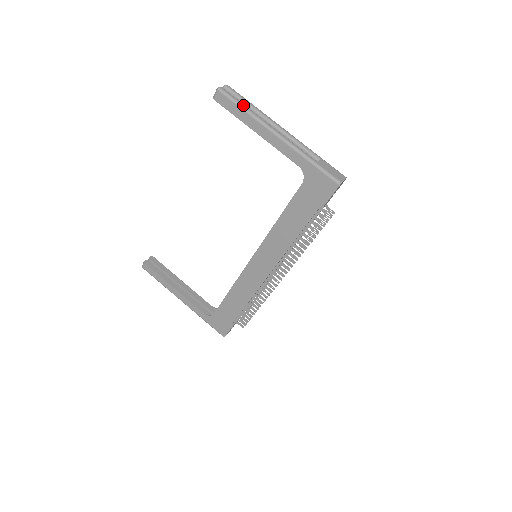
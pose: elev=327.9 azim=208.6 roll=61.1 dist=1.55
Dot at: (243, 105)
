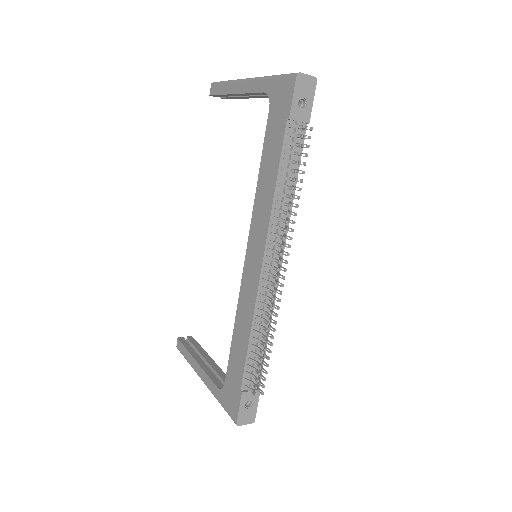
Dot at: occluded
